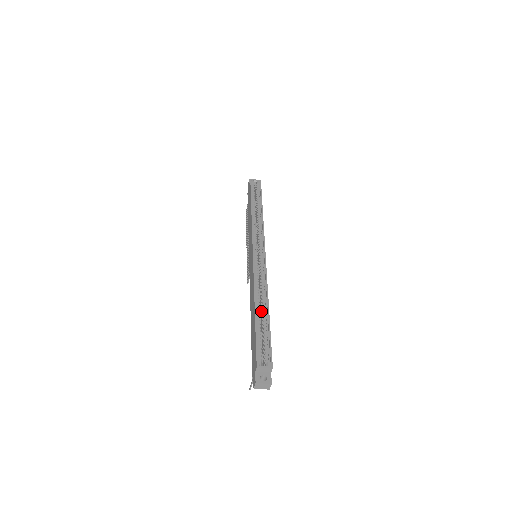
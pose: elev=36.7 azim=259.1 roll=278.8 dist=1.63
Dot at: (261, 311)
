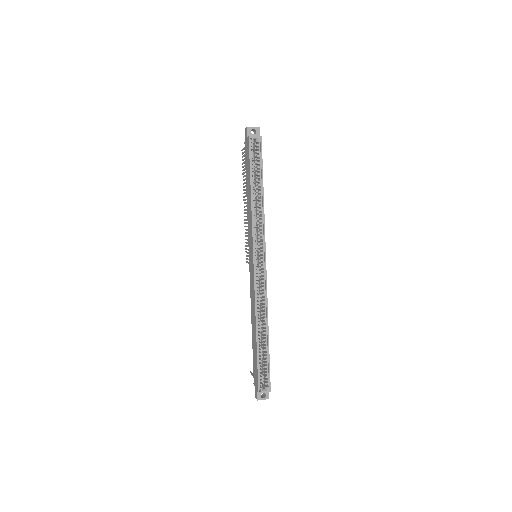
Dot at: (261, 329)
